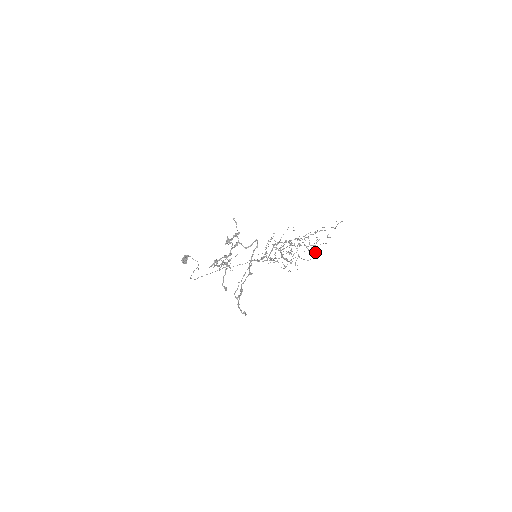
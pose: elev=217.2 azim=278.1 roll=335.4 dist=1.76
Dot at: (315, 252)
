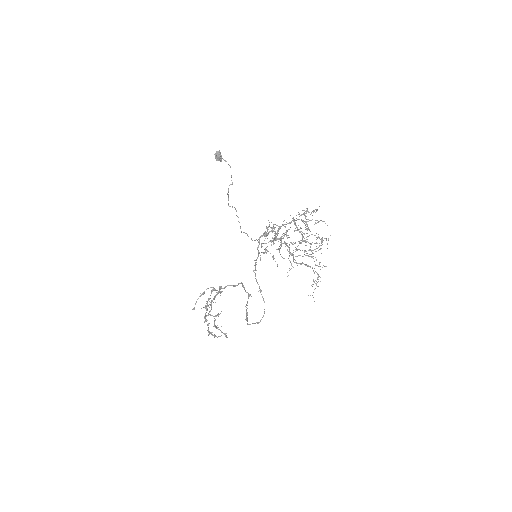
Dot at: occluded
